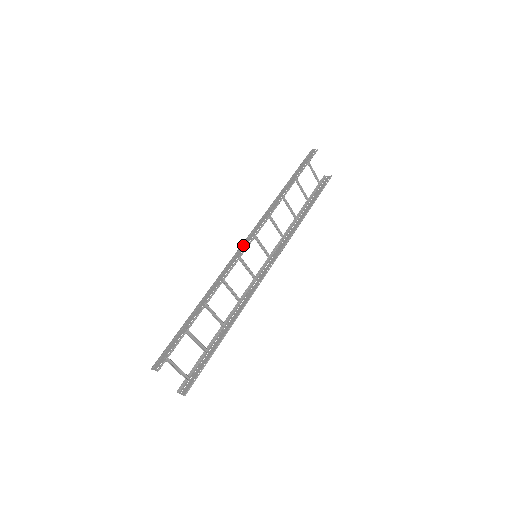
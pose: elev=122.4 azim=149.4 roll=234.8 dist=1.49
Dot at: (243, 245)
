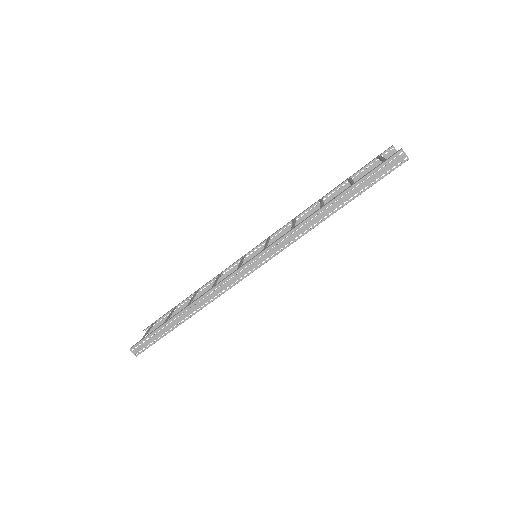
Dot at: (249, 266)
